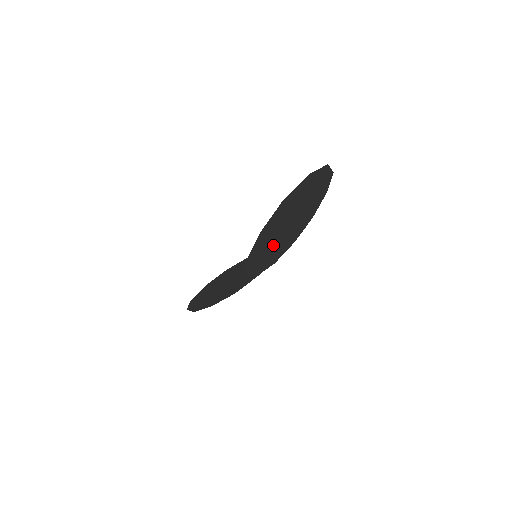
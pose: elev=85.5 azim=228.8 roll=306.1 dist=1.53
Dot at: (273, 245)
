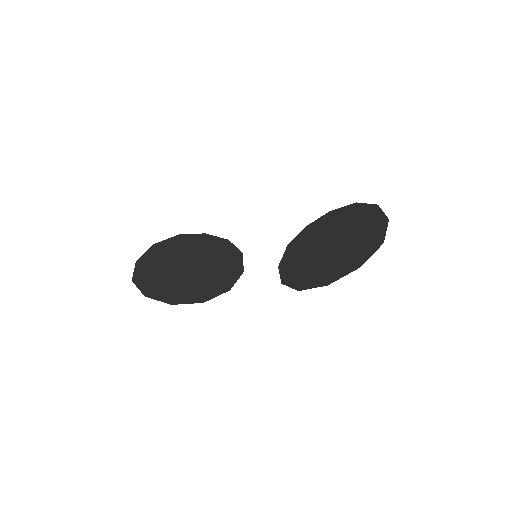
Dot at: (315, 263)
